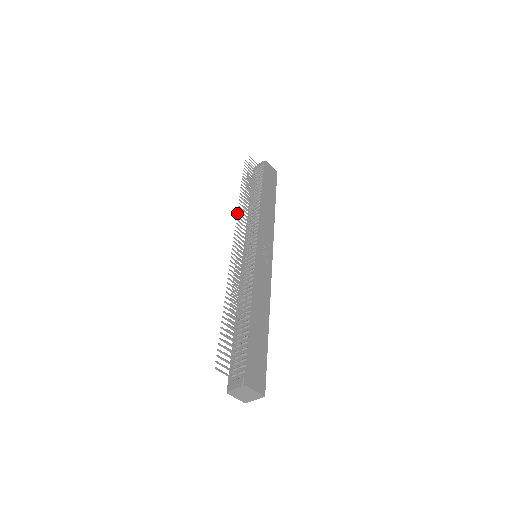
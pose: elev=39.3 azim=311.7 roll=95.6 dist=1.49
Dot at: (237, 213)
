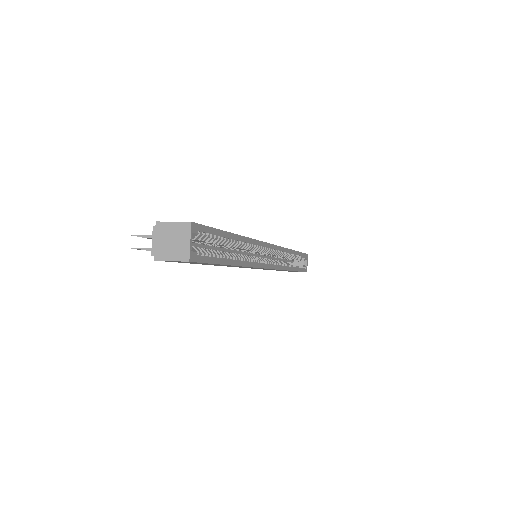
Dot at: occluded
